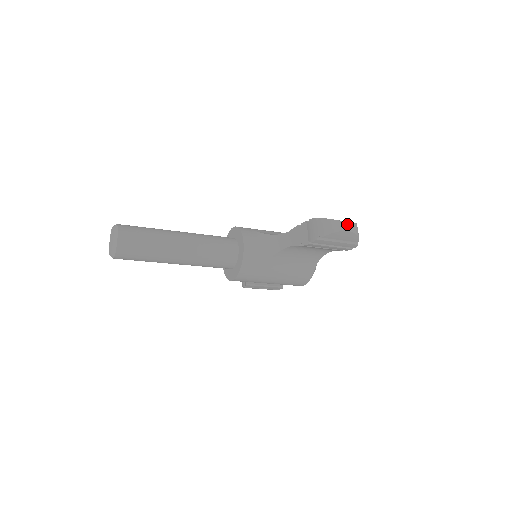
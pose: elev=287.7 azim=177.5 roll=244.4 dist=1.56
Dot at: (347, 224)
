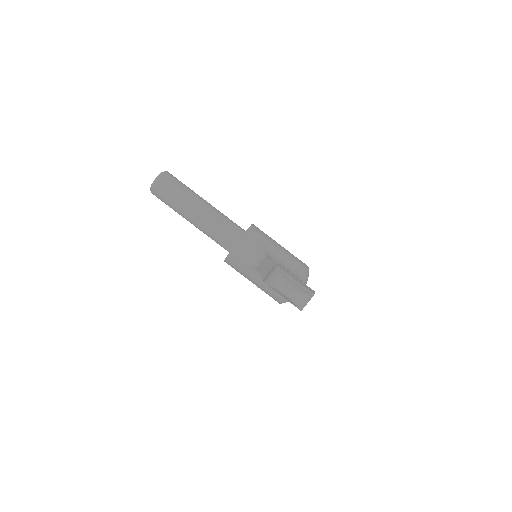
Dot at: (290, 290)
